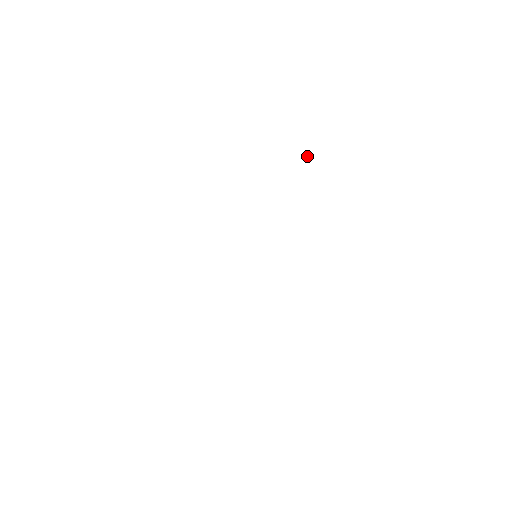
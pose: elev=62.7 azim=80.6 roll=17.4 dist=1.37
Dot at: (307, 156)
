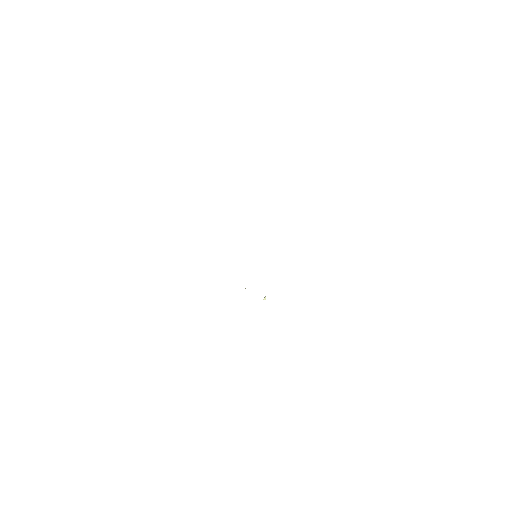
Dot at: (264, 298)
